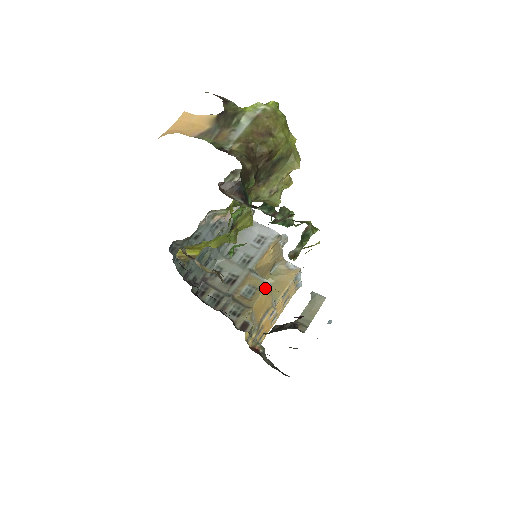
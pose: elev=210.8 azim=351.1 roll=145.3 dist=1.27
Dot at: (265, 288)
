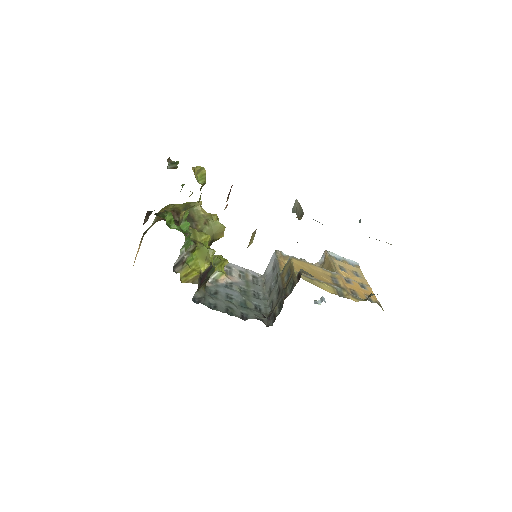
Dot at: (291, 260)
